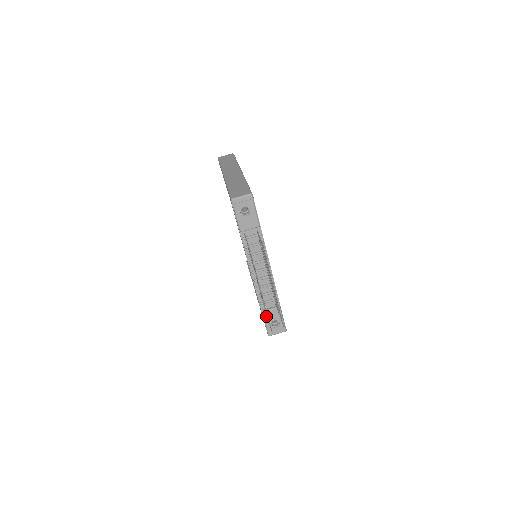
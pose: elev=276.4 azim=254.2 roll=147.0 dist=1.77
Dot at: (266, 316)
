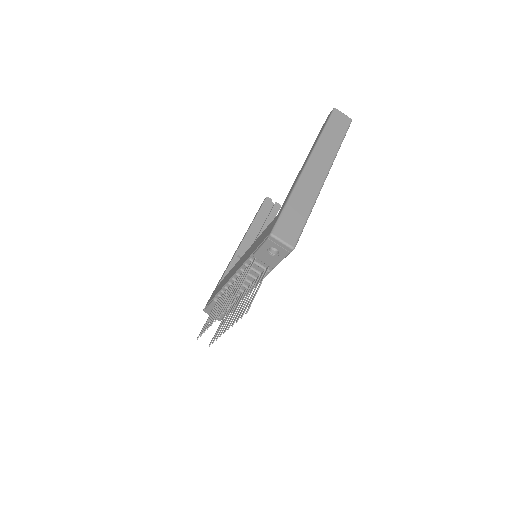
Dot at: (214, 304)
